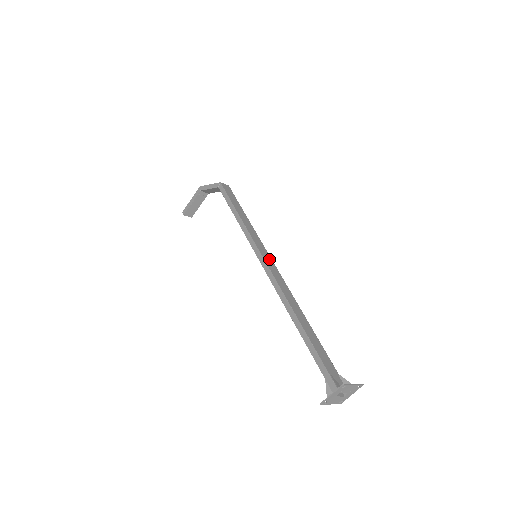
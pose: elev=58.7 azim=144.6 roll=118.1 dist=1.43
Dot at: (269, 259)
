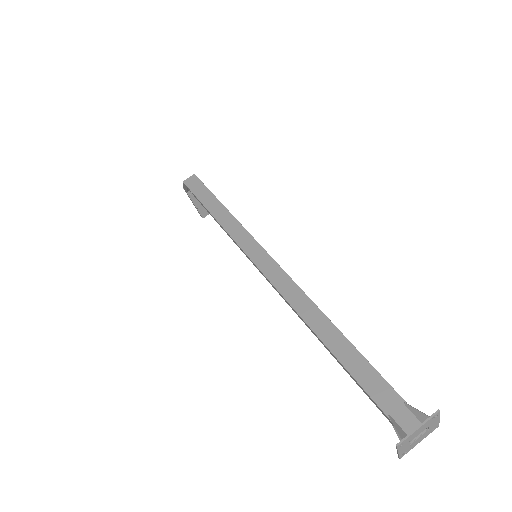
Dot at: (264, 258)
